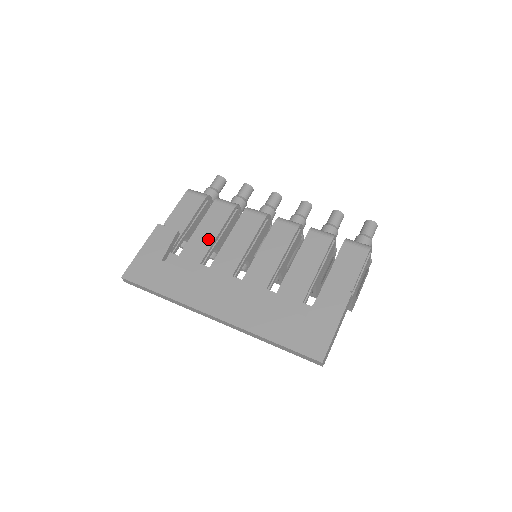
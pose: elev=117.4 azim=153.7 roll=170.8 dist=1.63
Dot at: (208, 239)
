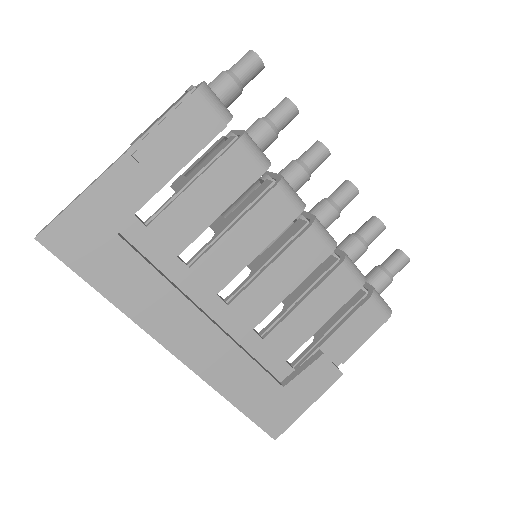
Dot at: (203, 216)
